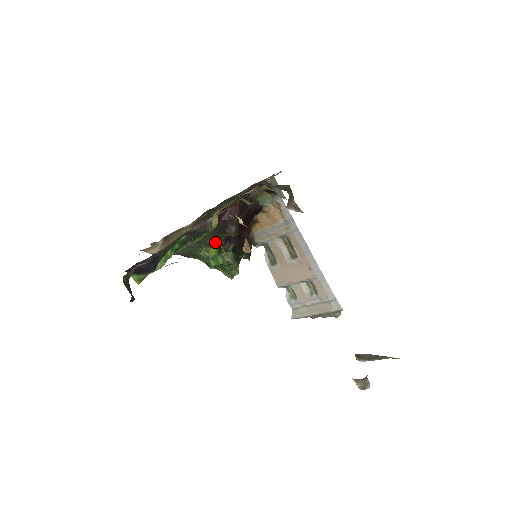
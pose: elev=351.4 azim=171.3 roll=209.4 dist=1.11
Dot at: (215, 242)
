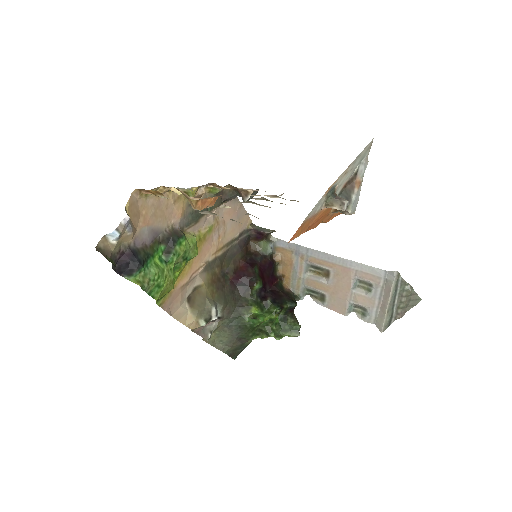
Dot at: (251, 303)
